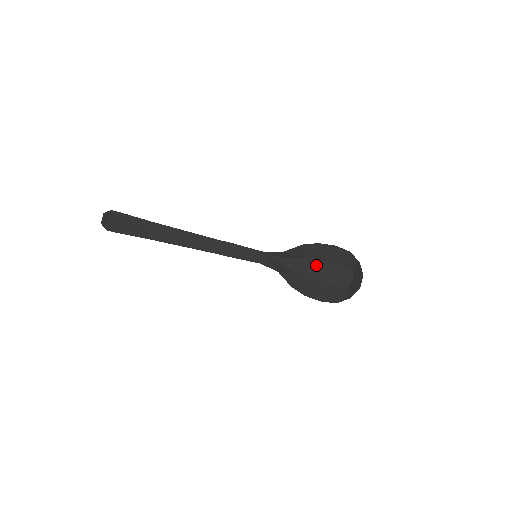
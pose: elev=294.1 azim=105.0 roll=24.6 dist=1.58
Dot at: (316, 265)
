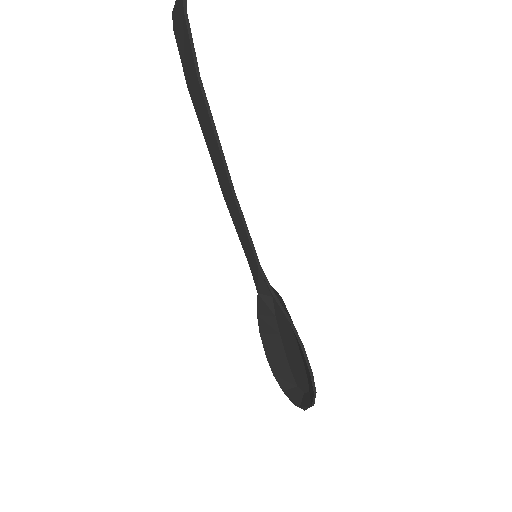
Dot at: (293, 341)
